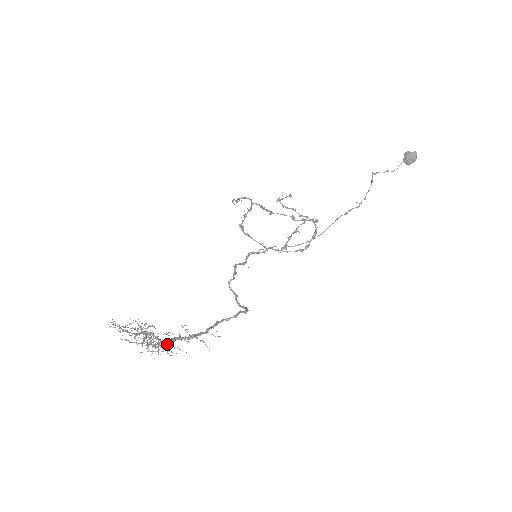
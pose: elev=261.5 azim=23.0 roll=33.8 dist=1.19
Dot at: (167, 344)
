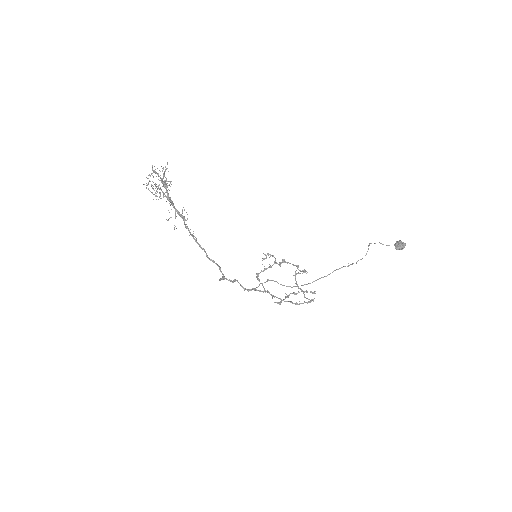
Dot at: (168, 197)
